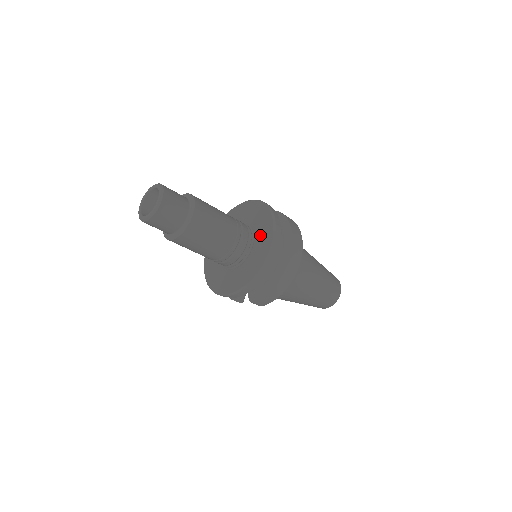
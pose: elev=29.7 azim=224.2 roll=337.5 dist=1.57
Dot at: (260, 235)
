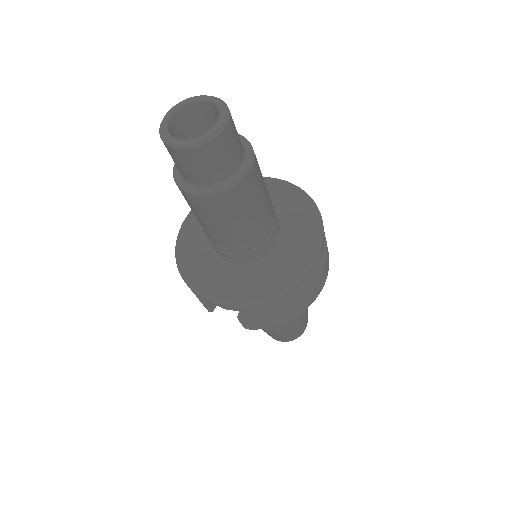
Dot at: (294, 235)
